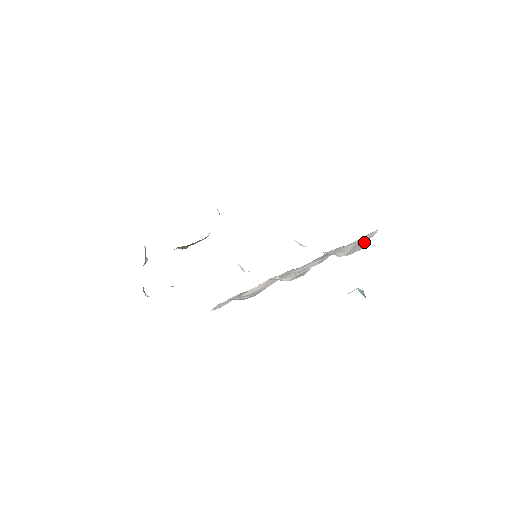
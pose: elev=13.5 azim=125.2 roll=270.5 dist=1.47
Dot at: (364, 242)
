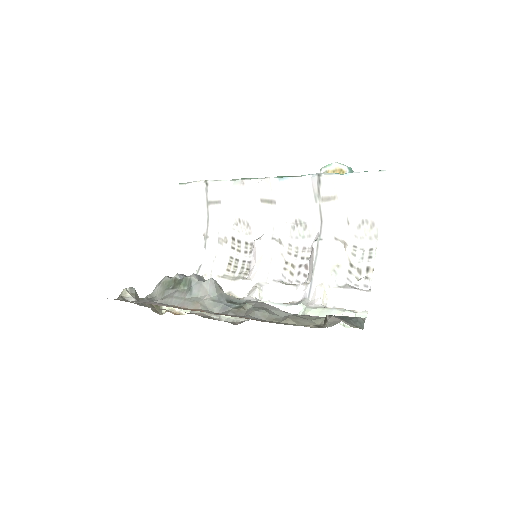
Dot at: (375, 222)
